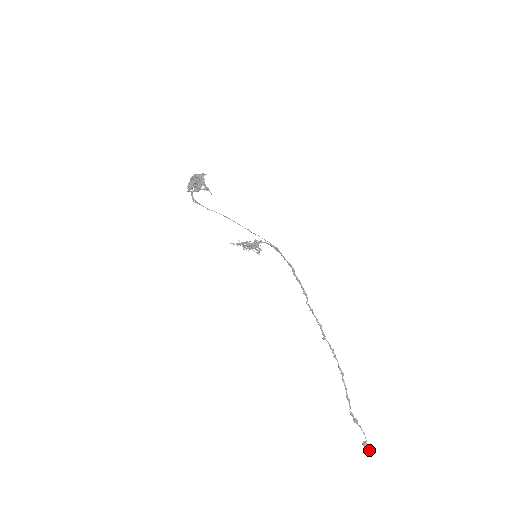
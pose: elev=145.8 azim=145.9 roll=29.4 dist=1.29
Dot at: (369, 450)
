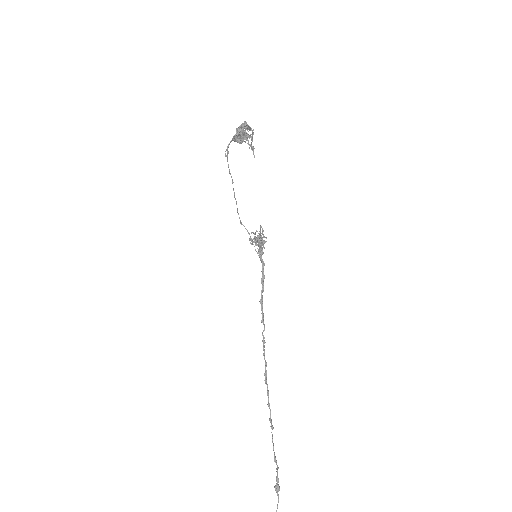
Dot at: out of frame
